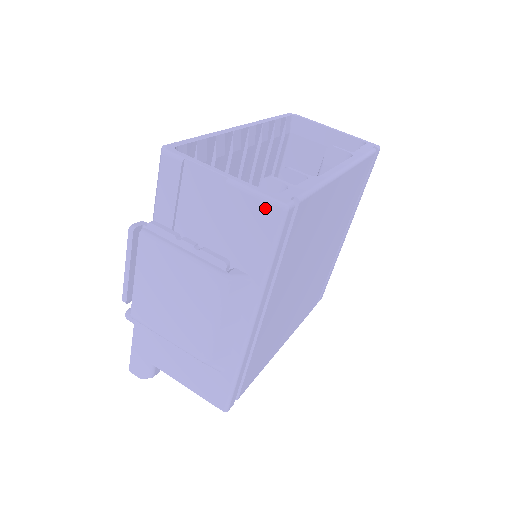
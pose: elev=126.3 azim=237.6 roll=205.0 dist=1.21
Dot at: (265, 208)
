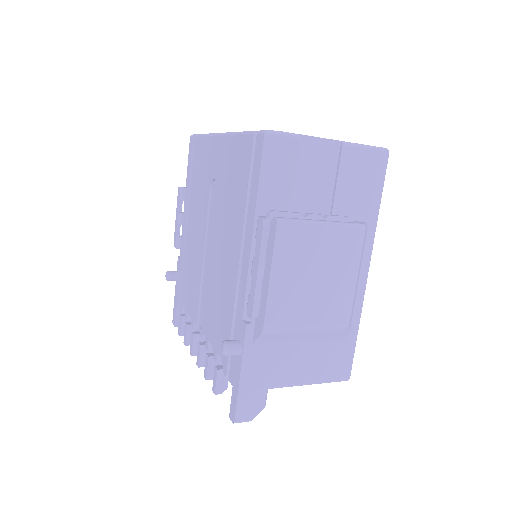
Dot at: (375, 156)
